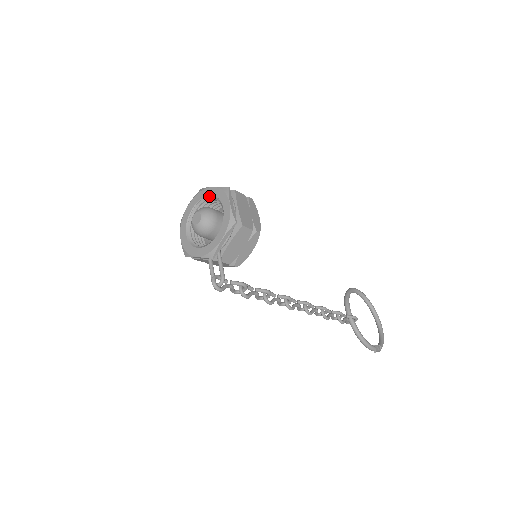
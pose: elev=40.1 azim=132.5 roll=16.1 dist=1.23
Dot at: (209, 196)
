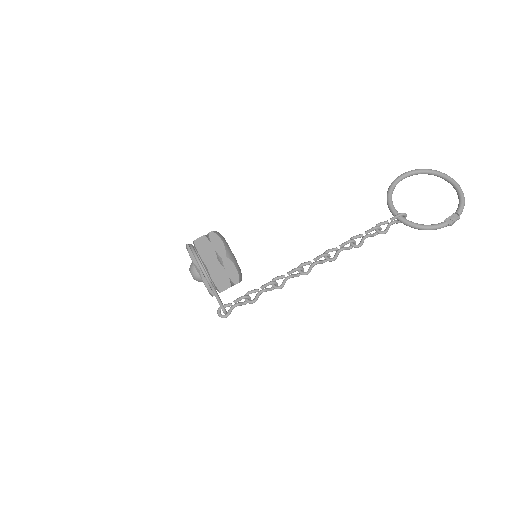
Dot at: occluded
